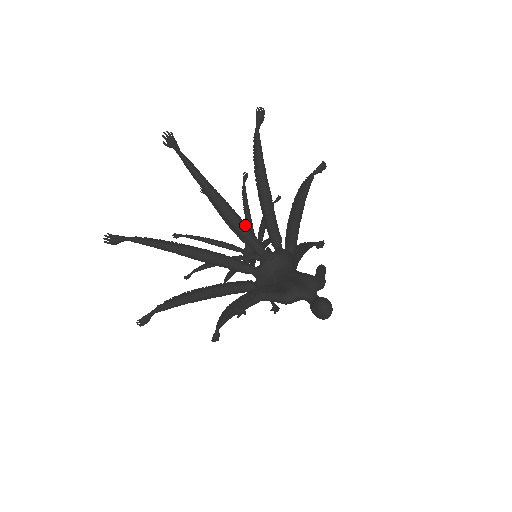
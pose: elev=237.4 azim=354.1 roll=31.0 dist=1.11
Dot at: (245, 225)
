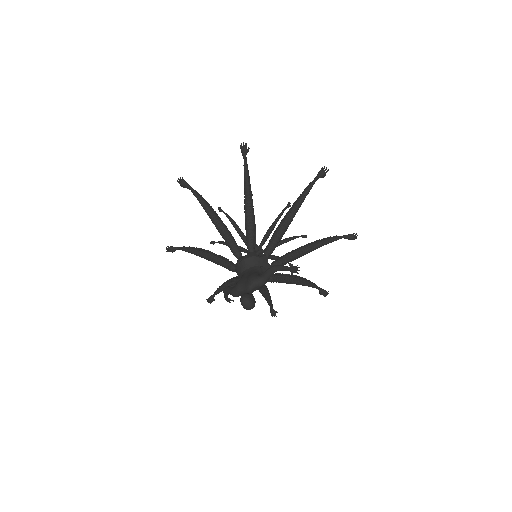
Dot at: (229, 237)
